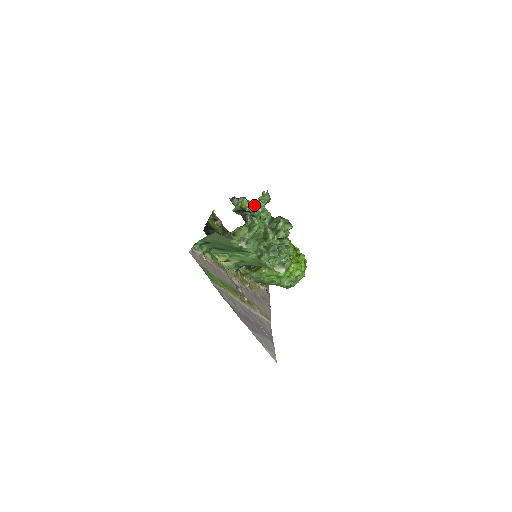
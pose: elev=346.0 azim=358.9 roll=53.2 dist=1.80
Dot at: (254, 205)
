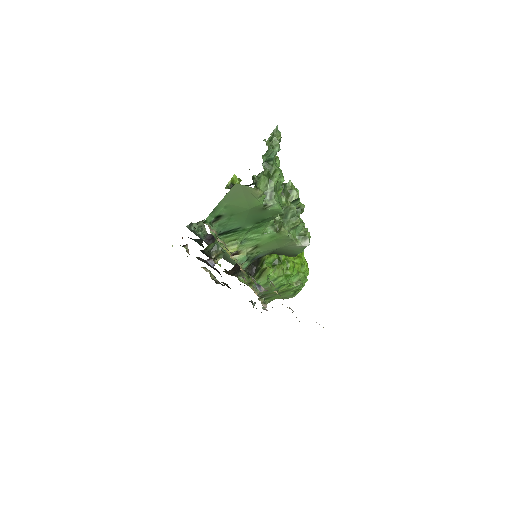
Dot at: (269, 142)
